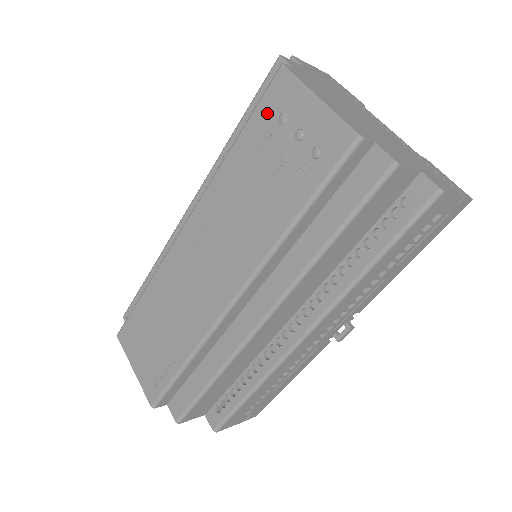
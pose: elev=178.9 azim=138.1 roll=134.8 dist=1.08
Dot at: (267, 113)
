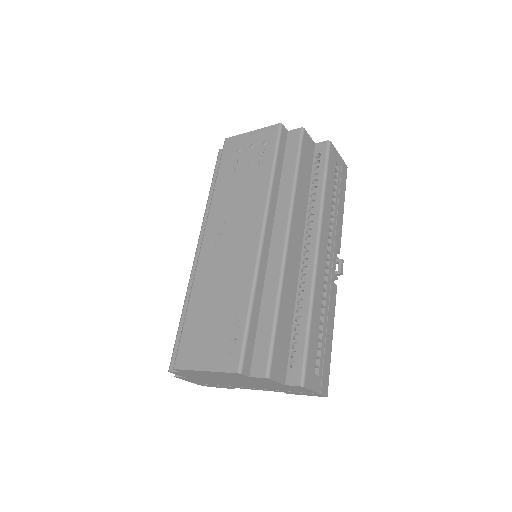
Dot at: (228, 156)
